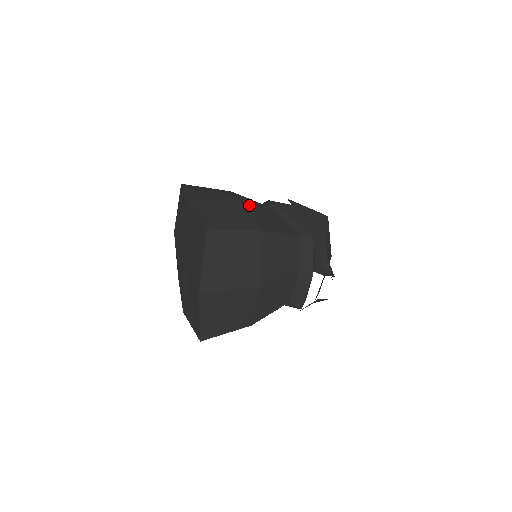
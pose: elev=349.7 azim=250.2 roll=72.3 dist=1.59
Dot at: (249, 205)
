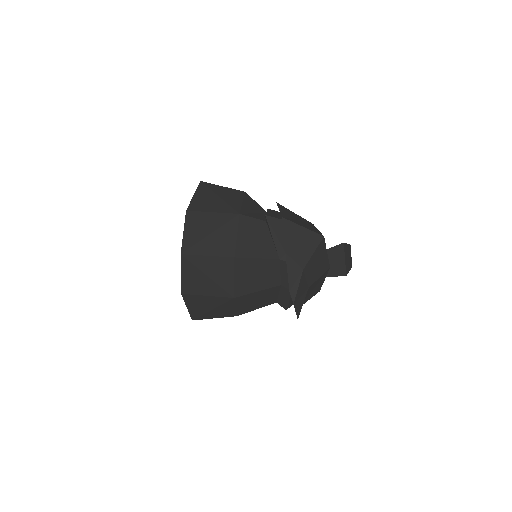
Dot at: (237, 224)
